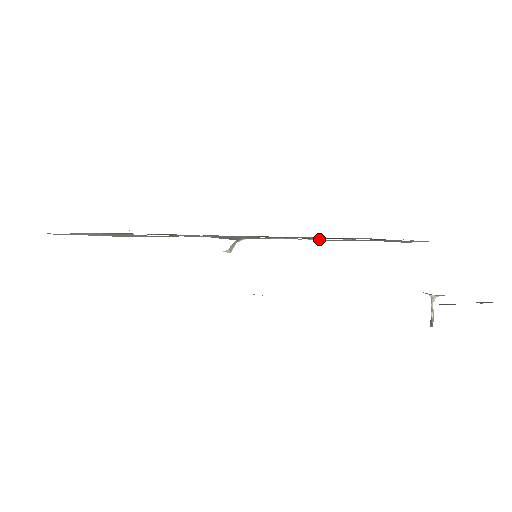
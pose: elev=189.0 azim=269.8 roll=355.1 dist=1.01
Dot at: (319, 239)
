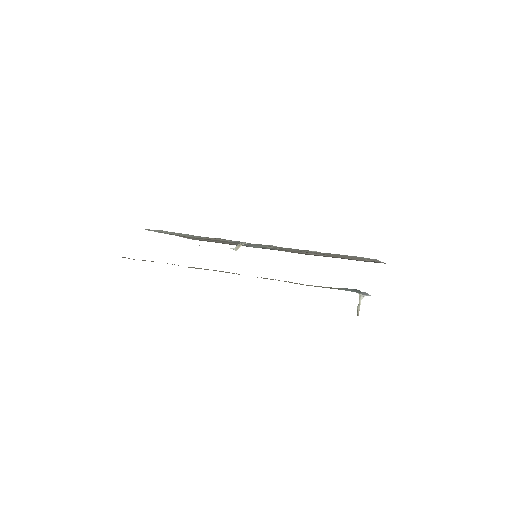
Dot at: (300, 250)
